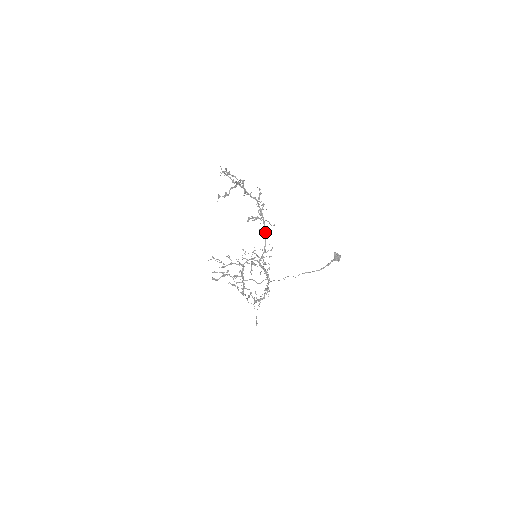
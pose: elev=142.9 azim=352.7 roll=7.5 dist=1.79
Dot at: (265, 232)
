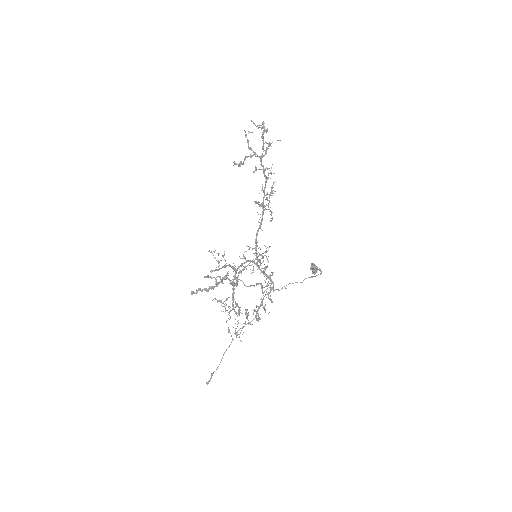
Dot at: (259, 228)
